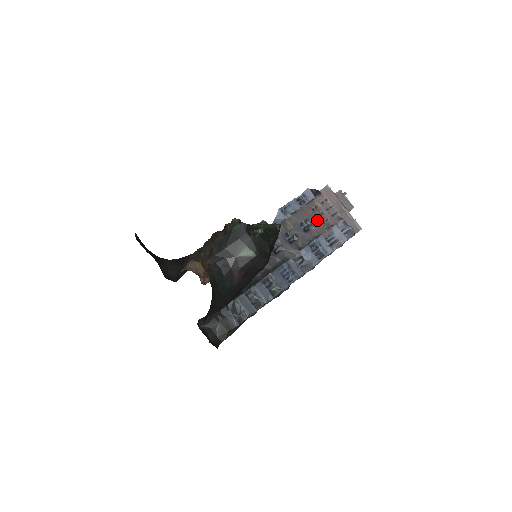
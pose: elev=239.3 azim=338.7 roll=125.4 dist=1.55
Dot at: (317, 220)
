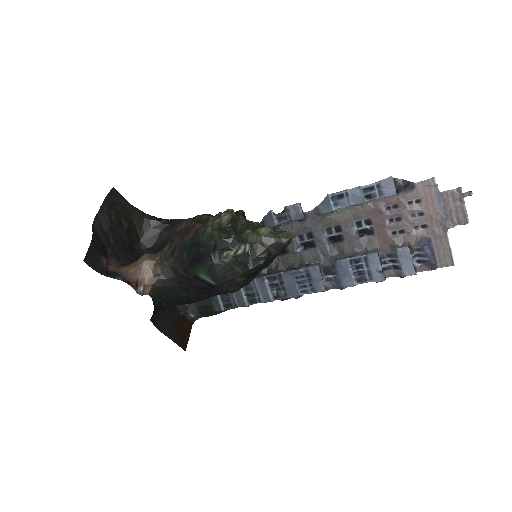
Dot at: (385, 227)
